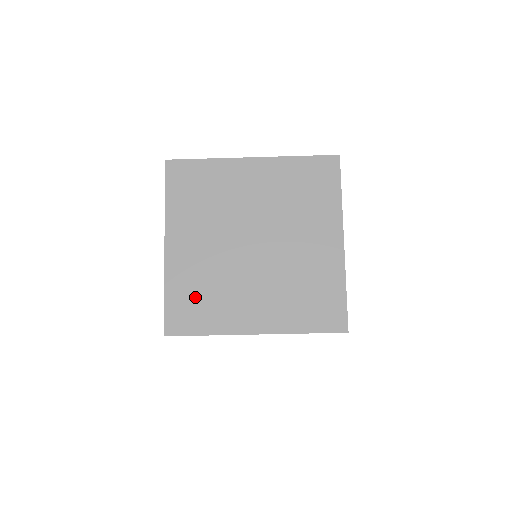
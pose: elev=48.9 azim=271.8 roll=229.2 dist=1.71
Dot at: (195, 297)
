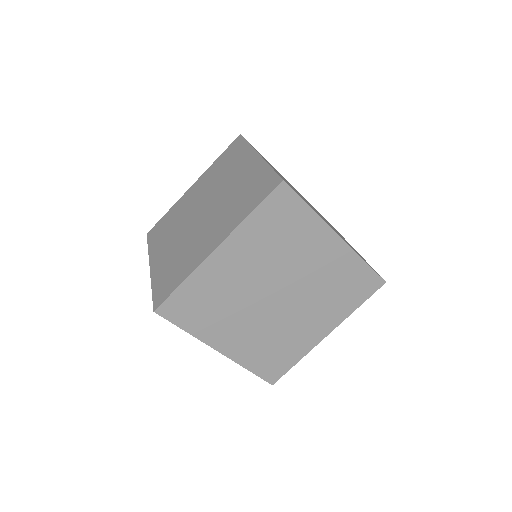
Dot at: (171, 271)
